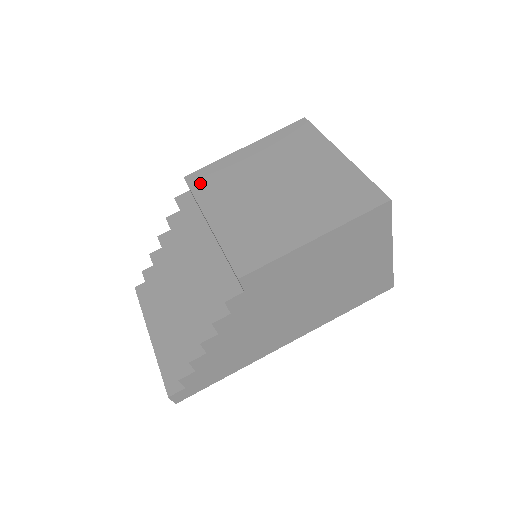
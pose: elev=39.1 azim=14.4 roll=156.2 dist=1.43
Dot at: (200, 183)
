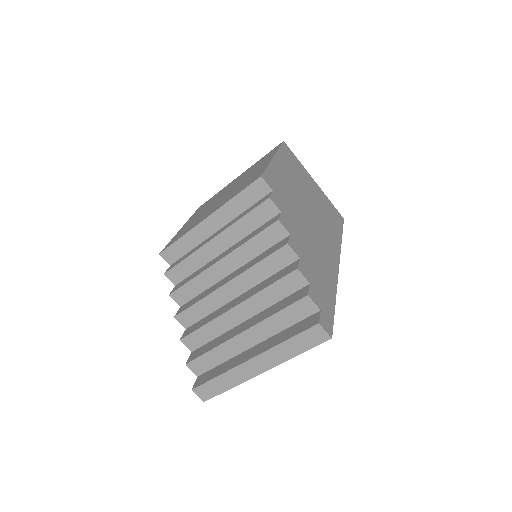
Dot at: (175, 240)
